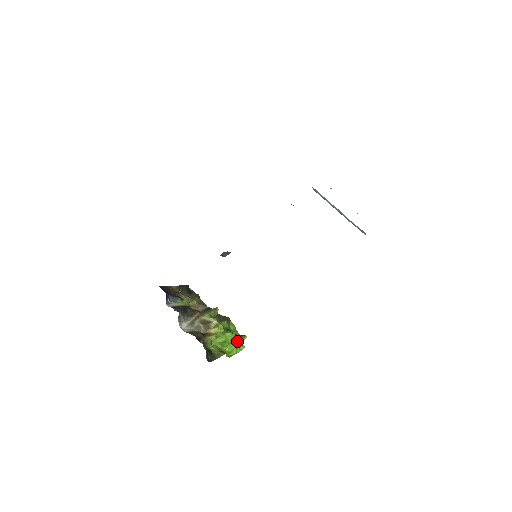
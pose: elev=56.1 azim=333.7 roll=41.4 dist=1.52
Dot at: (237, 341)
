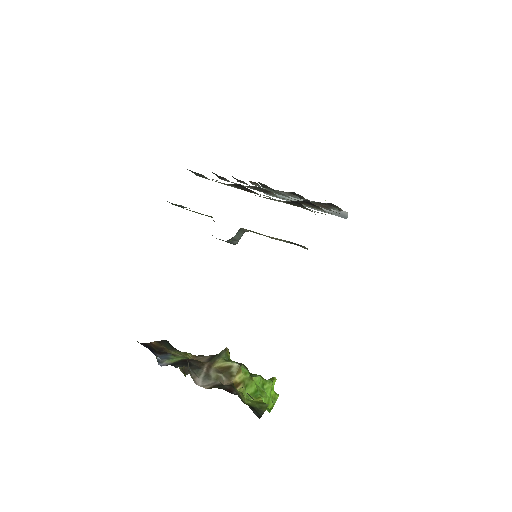
Dot at: (269, 386)
